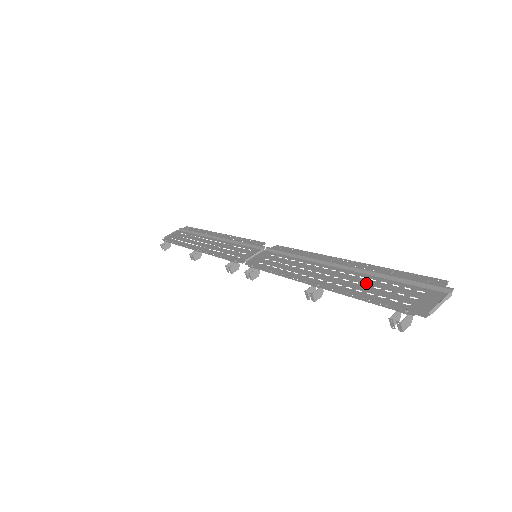
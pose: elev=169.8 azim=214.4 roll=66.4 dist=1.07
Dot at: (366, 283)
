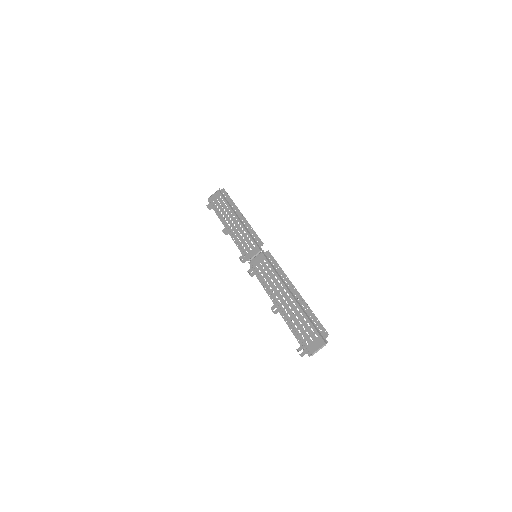
Dot at: (297, 316)
